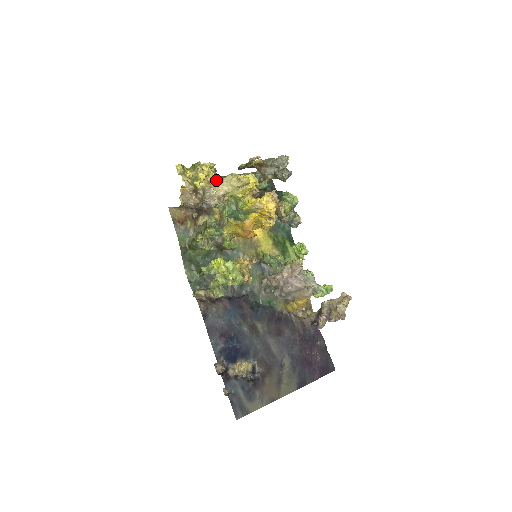
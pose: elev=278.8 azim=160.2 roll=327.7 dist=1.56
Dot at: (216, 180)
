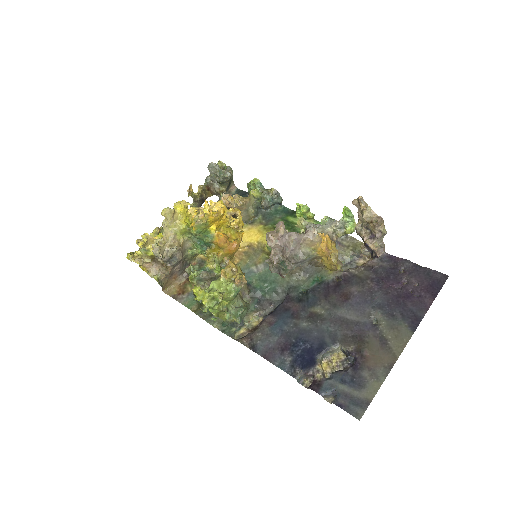
Dot at: (163, 236)
